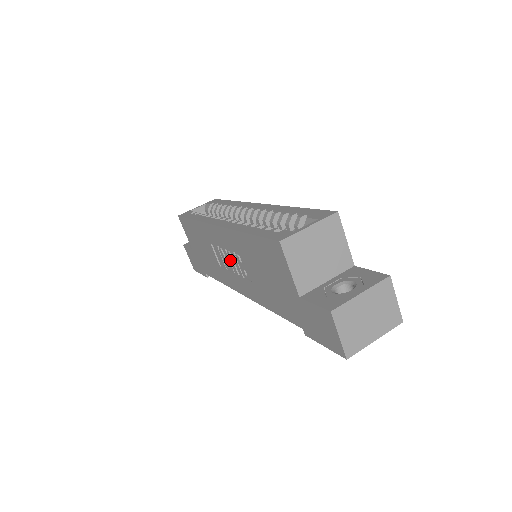
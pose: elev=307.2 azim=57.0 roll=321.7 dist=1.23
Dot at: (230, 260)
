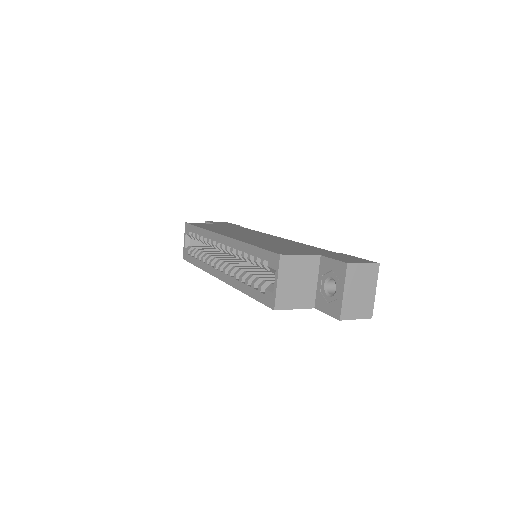
Dot at: occluded
